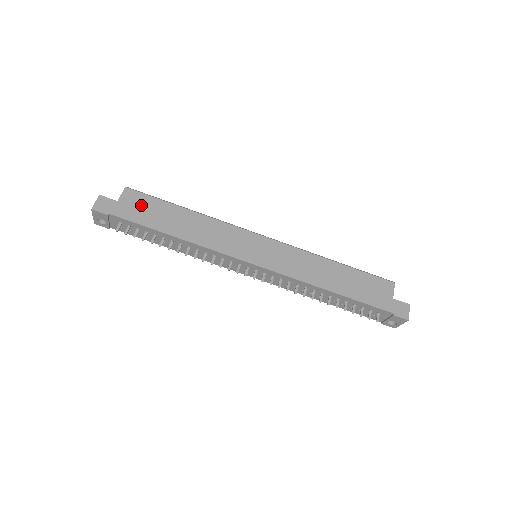
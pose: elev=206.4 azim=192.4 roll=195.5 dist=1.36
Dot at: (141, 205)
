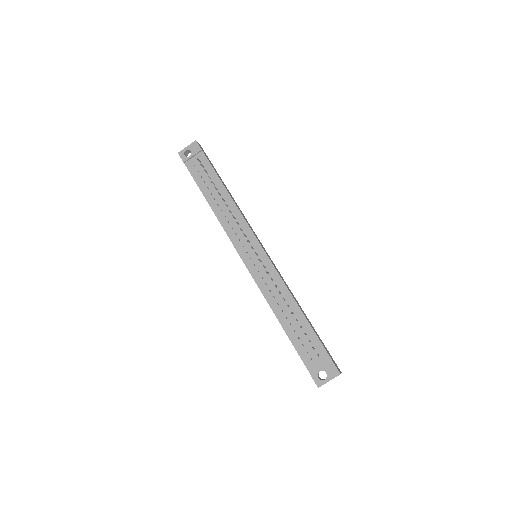
Dot at: occluded
